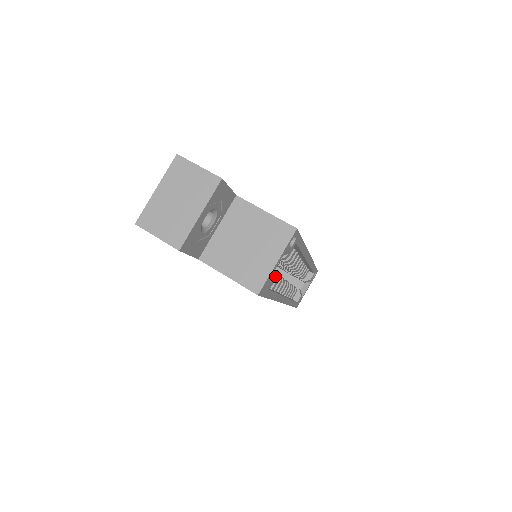
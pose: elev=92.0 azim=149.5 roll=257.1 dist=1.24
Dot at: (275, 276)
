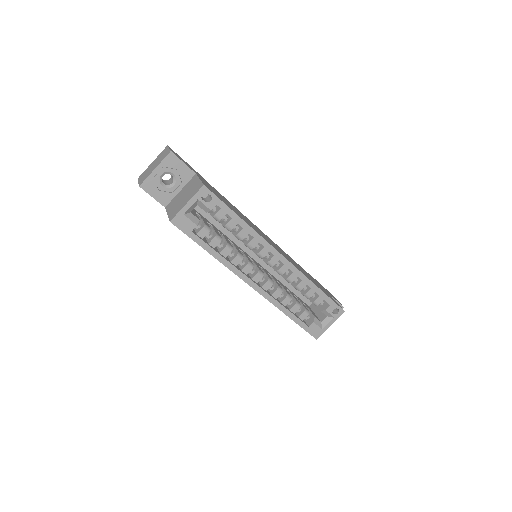
Dot at: (218, 239)
